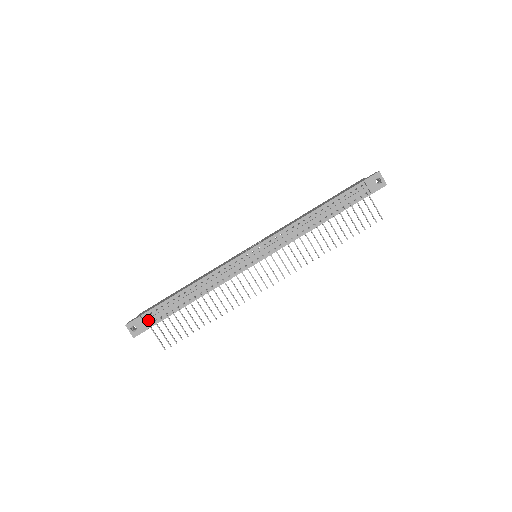
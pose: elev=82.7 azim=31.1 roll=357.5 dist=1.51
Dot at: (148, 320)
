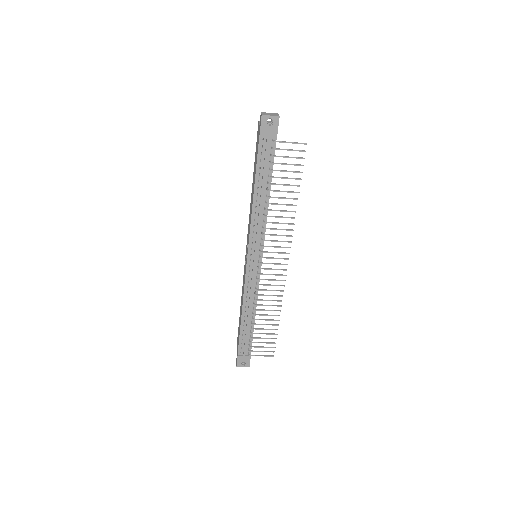
Dot at: (244, 353)
